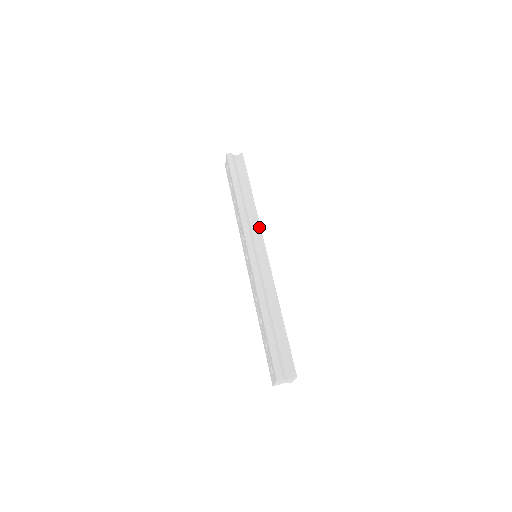
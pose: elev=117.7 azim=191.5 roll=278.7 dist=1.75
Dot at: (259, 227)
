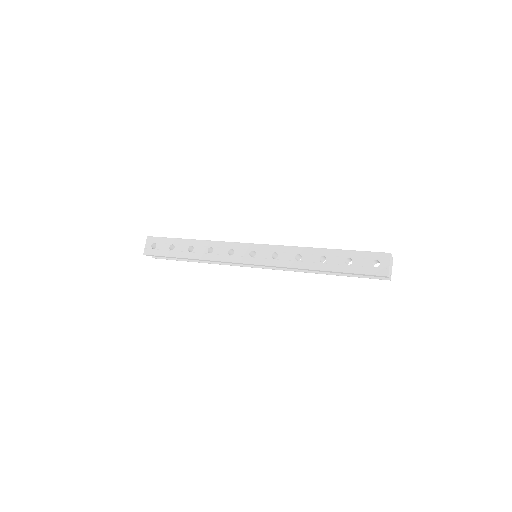
Dot at: occluded
